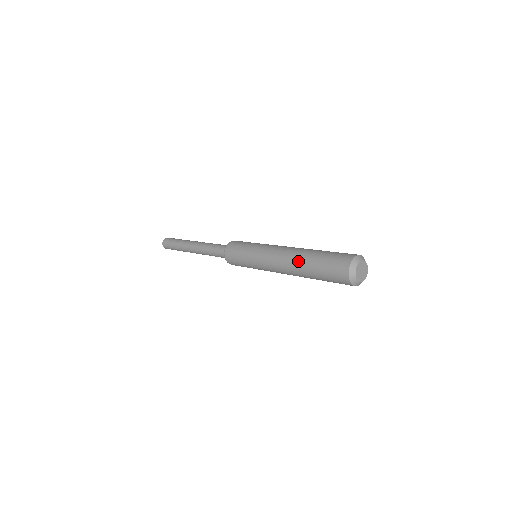
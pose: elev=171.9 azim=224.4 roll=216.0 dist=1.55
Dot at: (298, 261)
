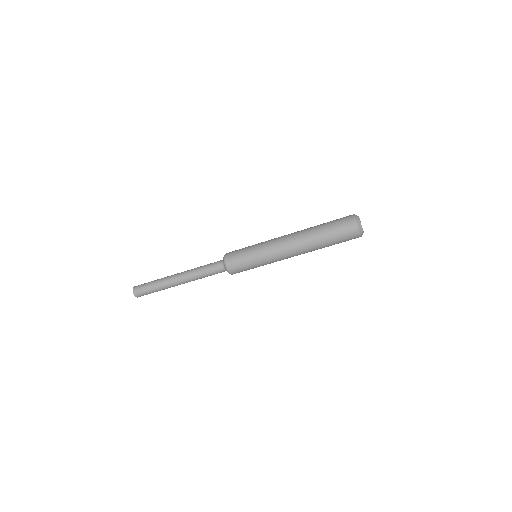
Dot at: (308, 228)
